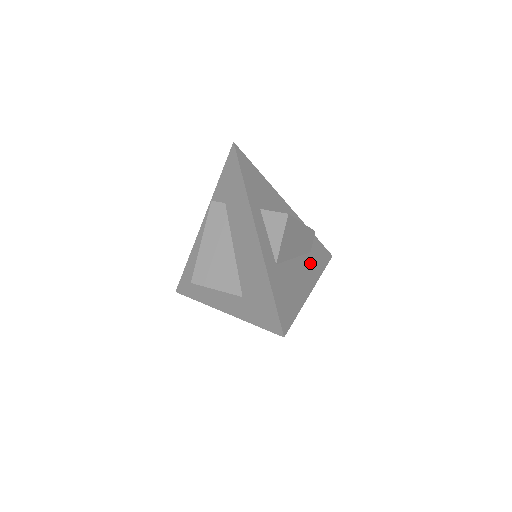
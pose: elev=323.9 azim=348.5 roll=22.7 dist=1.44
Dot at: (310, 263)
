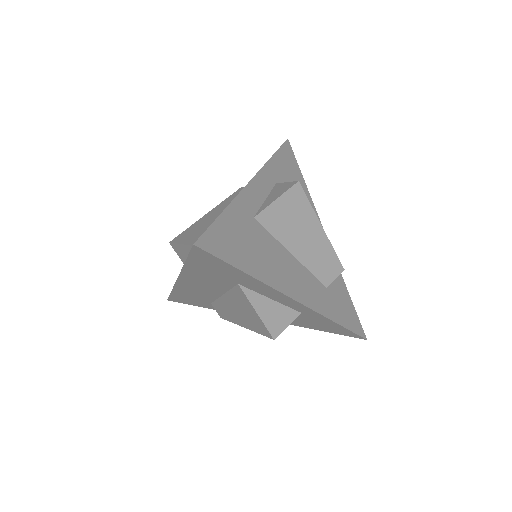
Dot at: (316, 289)
